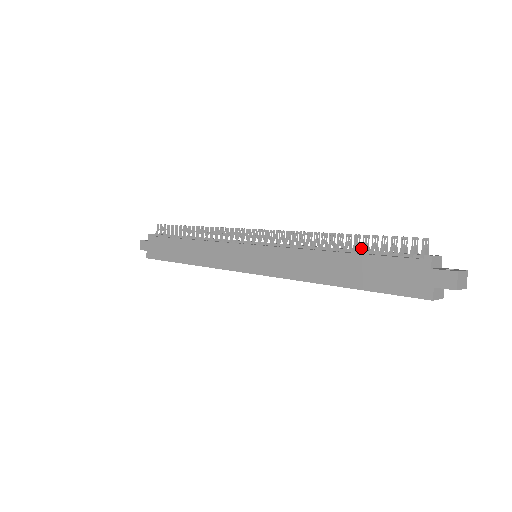
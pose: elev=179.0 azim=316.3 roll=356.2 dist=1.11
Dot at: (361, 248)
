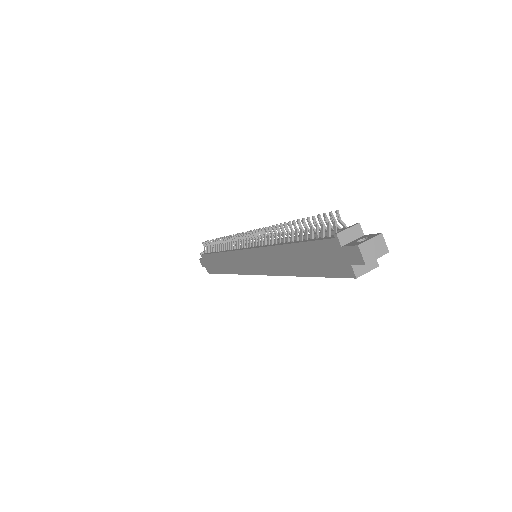
Dot at: (300, 235)
